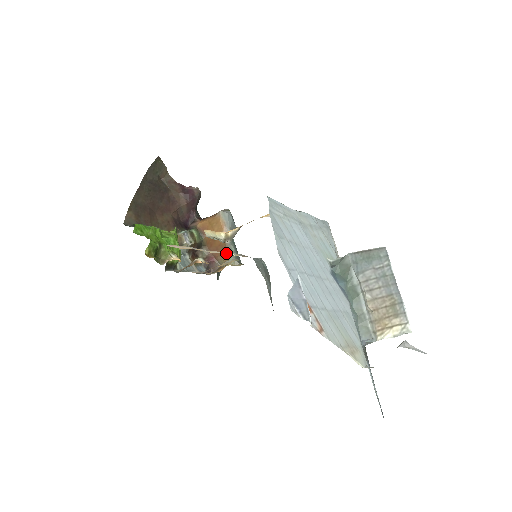
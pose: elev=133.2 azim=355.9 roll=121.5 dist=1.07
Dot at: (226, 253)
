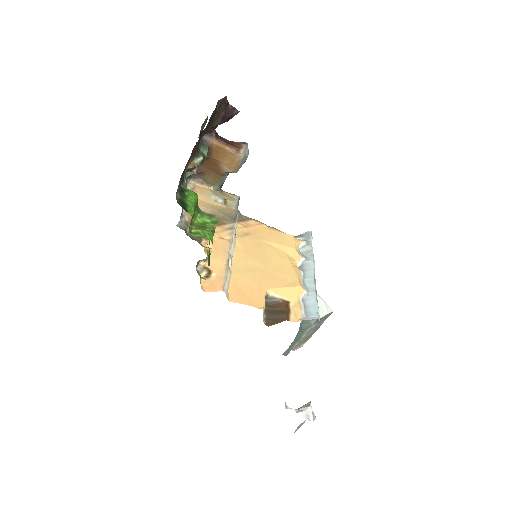
Dot at: (235, 236)
